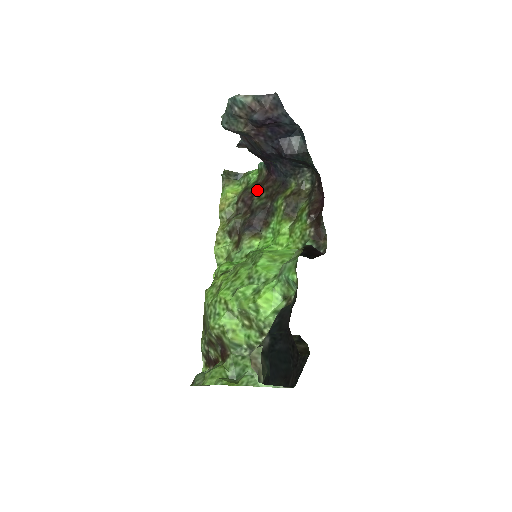
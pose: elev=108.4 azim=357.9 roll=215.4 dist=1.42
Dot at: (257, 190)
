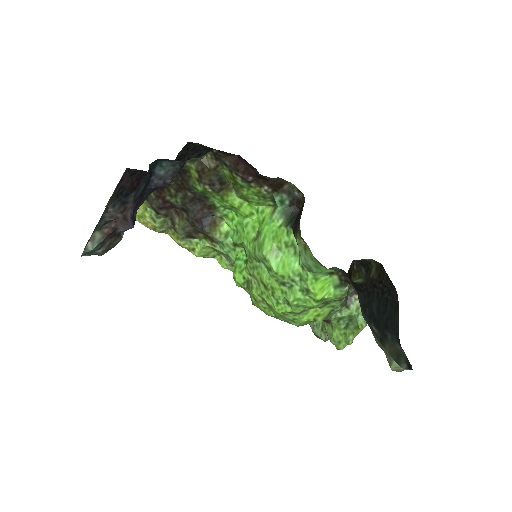
Dot at: (159, 191)
